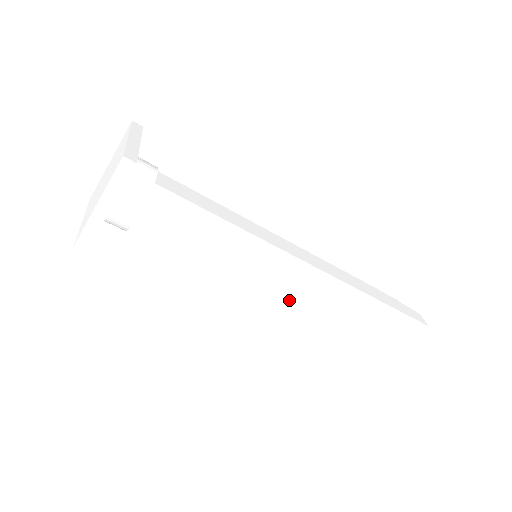
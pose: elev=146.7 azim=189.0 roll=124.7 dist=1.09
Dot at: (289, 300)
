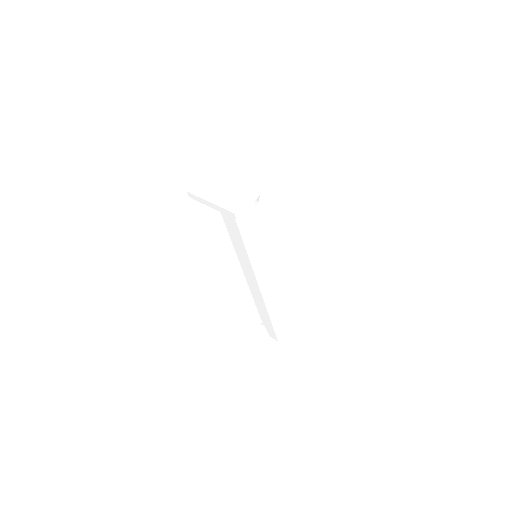
Dot at: (261, 289)
